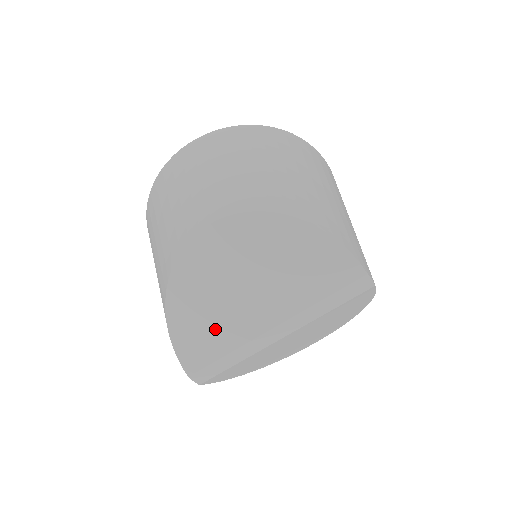
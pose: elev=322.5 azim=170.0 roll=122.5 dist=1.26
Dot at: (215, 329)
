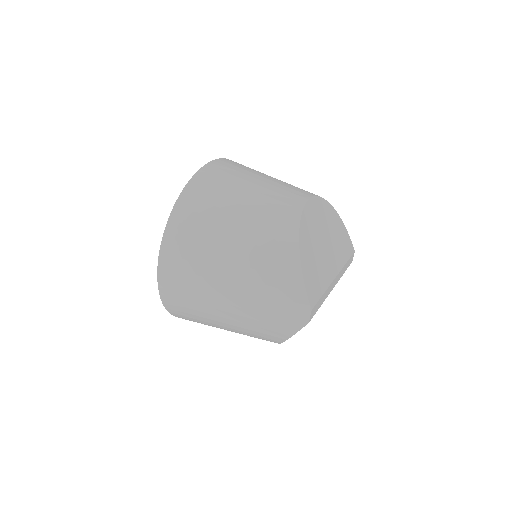
Dot at: (319, 272)
